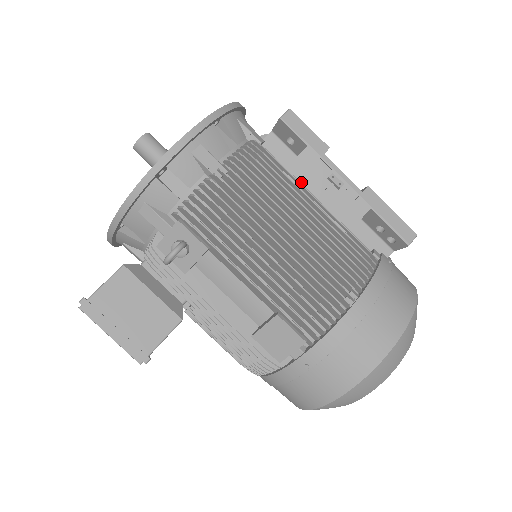
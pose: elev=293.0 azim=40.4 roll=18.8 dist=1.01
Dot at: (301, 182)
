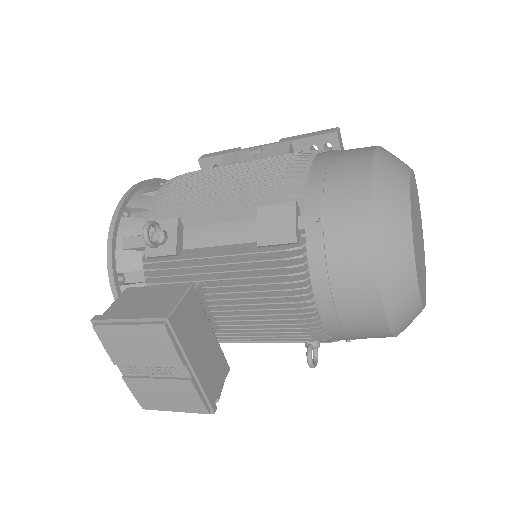
Dot at: occluded
